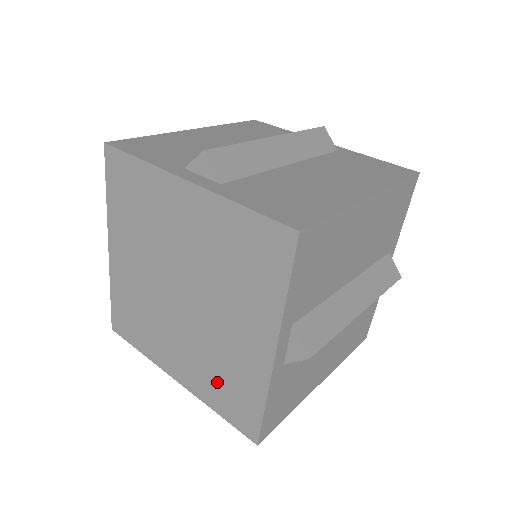
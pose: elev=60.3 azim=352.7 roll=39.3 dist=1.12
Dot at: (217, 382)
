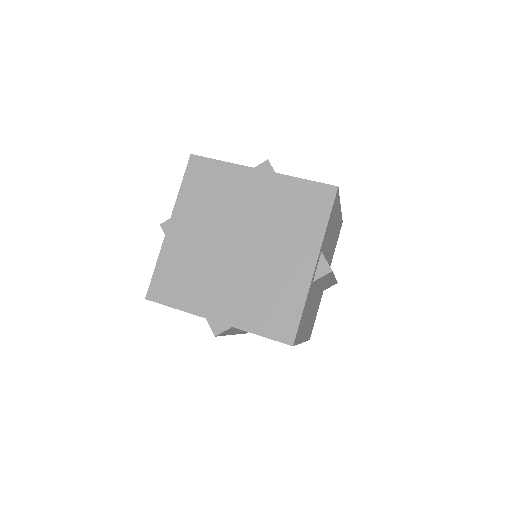
Dot at: (261, 305)
